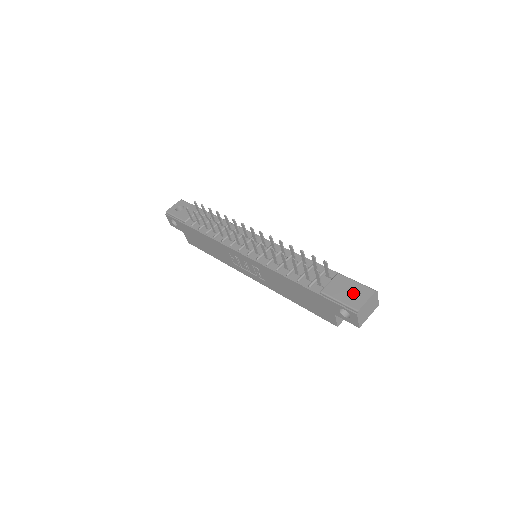
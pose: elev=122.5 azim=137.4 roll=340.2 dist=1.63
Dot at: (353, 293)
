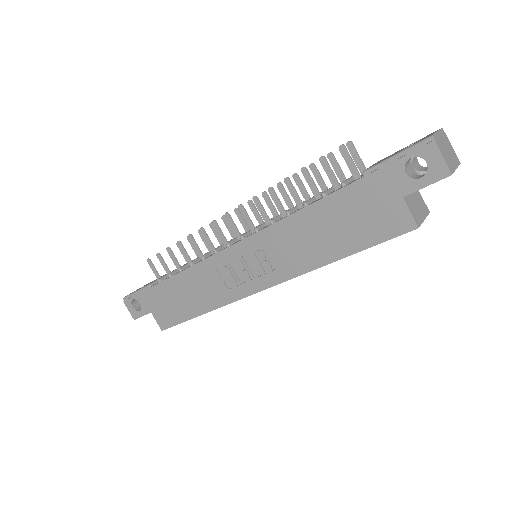
Dot at: occluded
